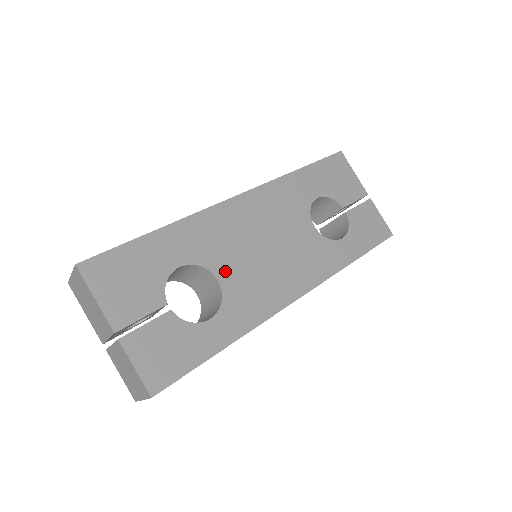
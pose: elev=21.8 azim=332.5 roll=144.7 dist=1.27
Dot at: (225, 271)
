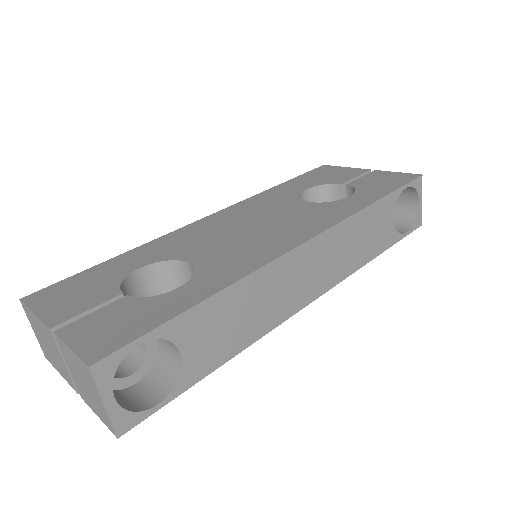
Dot at: (197, 255)
